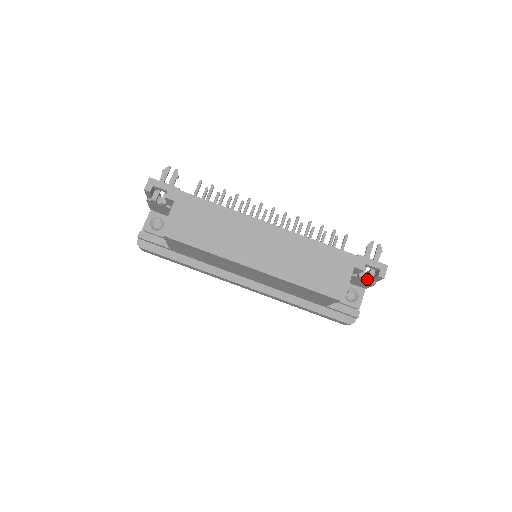
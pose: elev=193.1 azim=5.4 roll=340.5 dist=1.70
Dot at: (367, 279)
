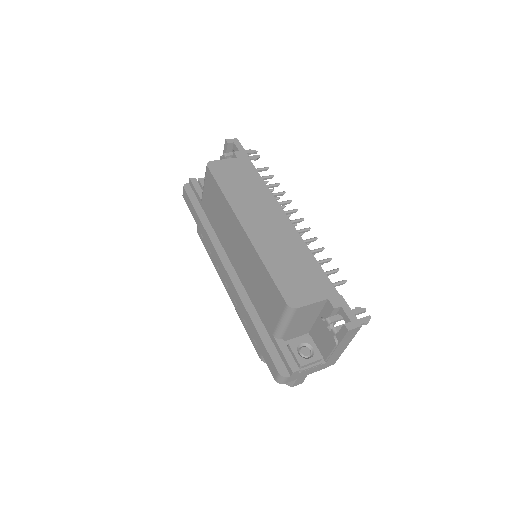
Dot at: (332, 328)
